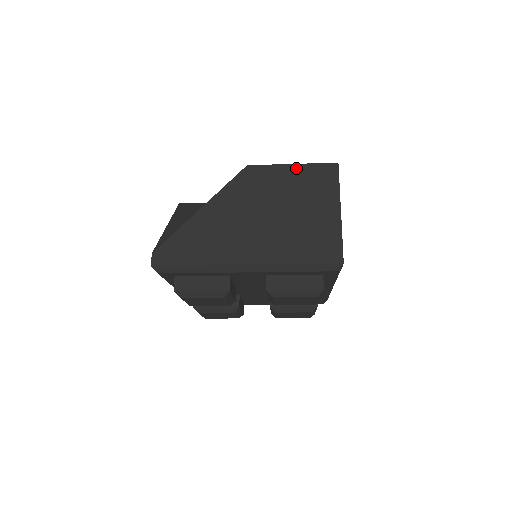
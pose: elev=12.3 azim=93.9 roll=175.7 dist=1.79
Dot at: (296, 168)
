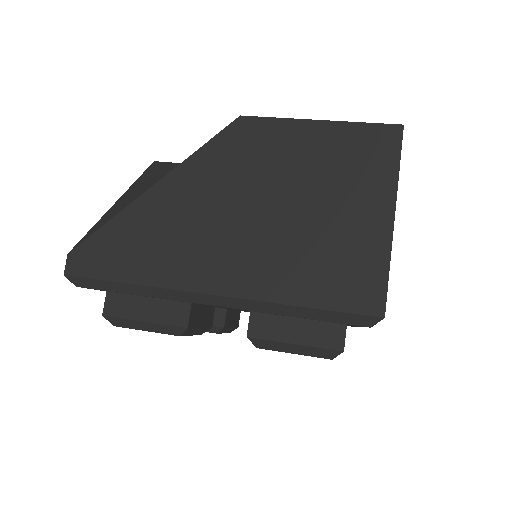
Dot at: (325, 128)
